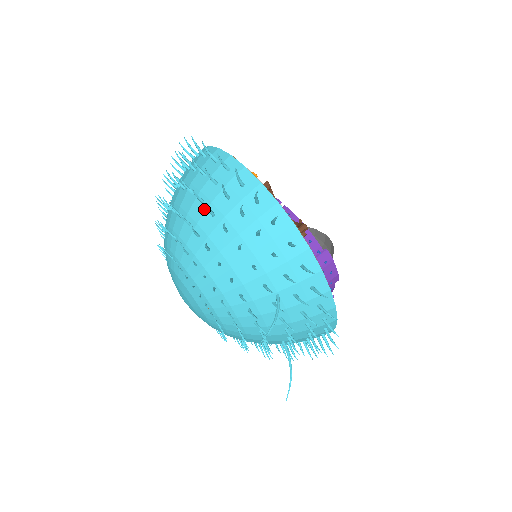
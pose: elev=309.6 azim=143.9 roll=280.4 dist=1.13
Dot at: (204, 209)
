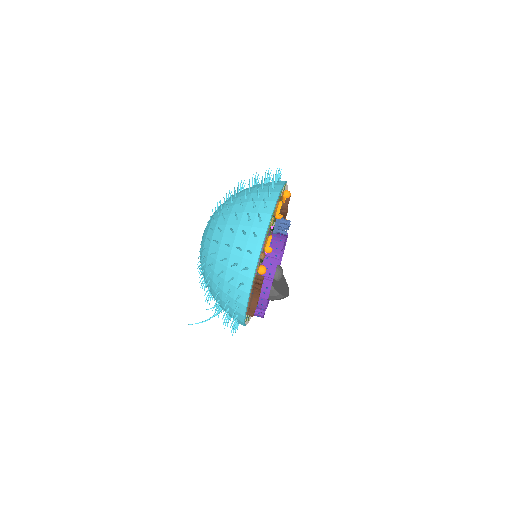
Dot at: (223, 263)
